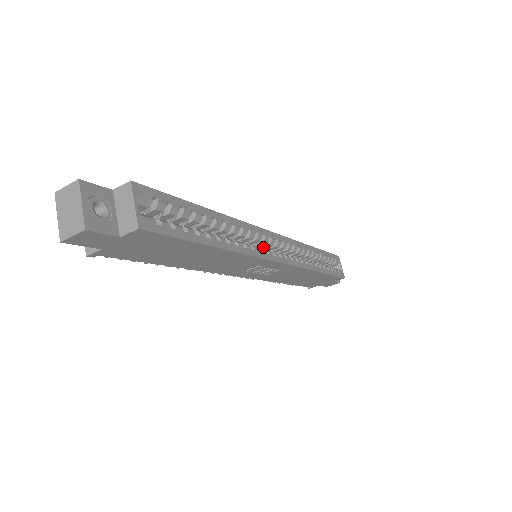
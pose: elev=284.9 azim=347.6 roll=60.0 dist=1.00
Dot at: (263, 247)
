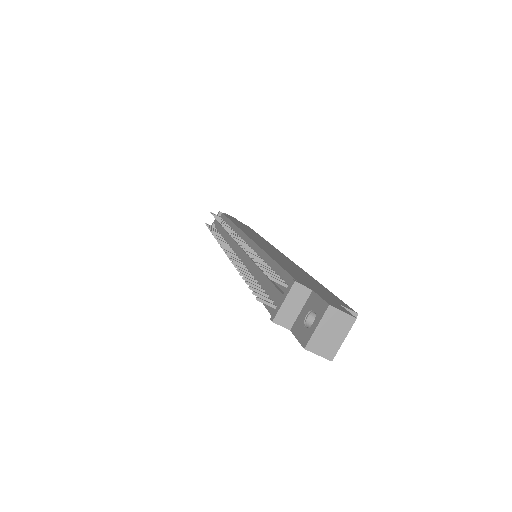
Dot at: occluded
